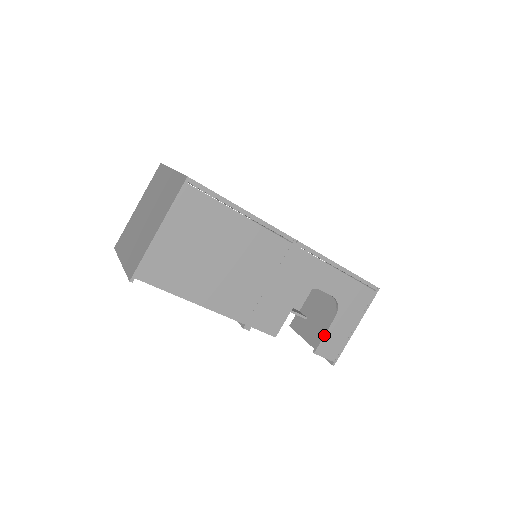
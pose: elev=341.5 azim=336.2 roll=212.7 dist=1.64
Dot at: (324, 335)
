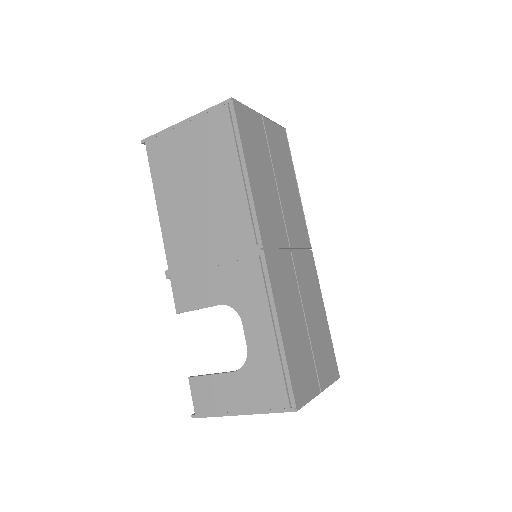
Dot at: (210, 374)
